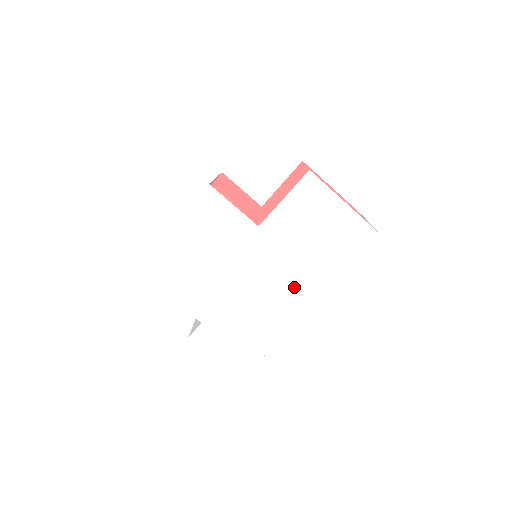
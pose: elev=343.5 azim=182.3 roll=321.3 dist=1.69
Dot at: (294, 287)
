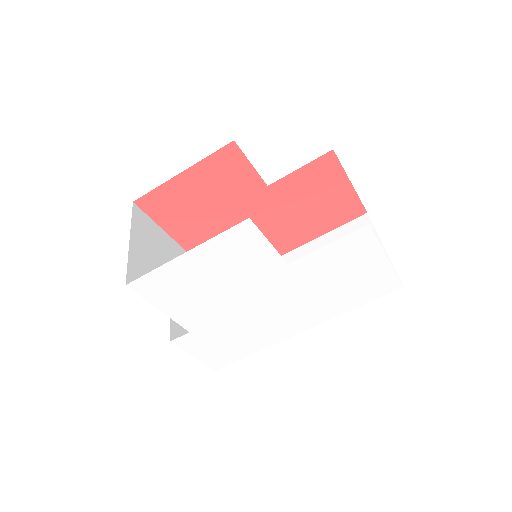
Dot at: (299, 314)
